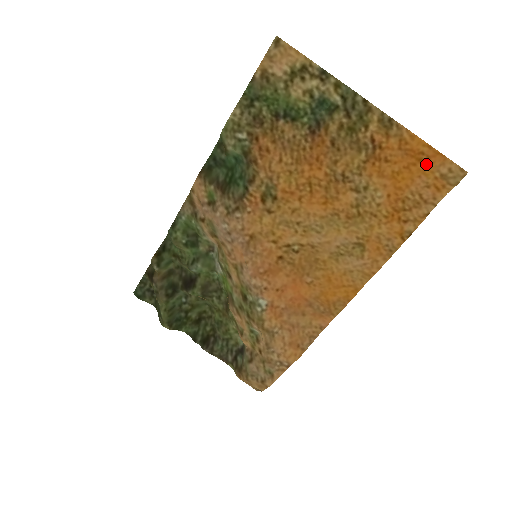
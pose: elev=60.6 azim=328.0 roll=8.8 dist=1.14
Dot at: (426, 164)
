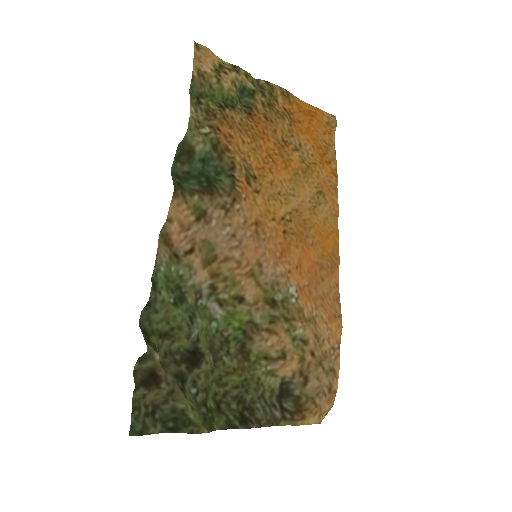
Dot at: (316, 118)
